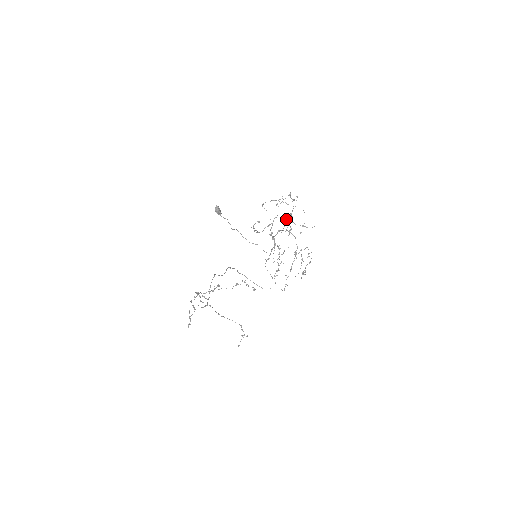
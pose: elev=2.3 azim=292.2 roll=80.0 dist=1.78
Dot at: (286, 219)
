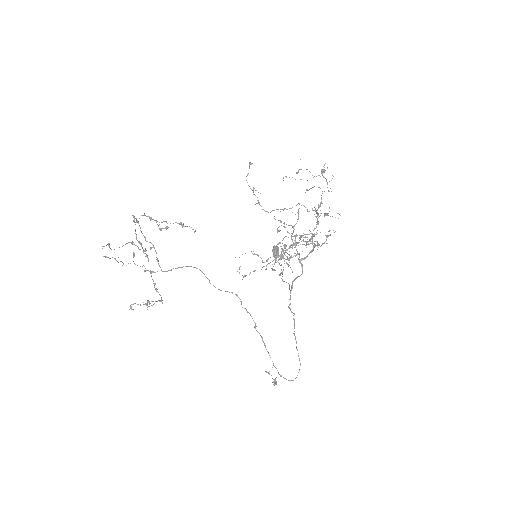
Dot at: occluded
